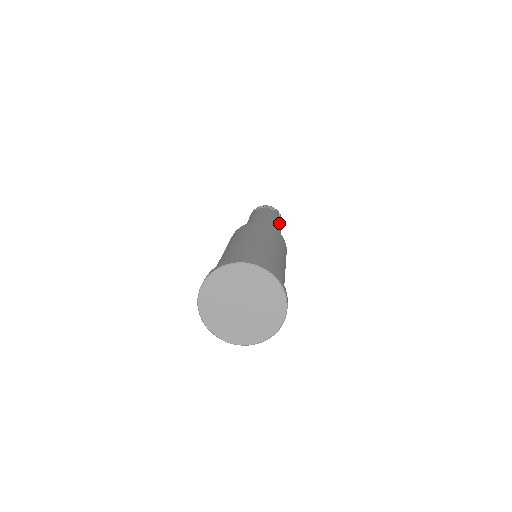
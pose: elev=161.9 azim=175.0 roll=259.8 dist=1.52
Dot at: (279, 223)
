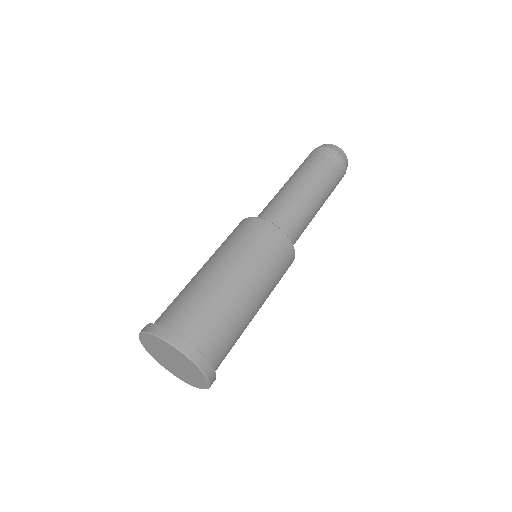
Dot at: (327, 195)
